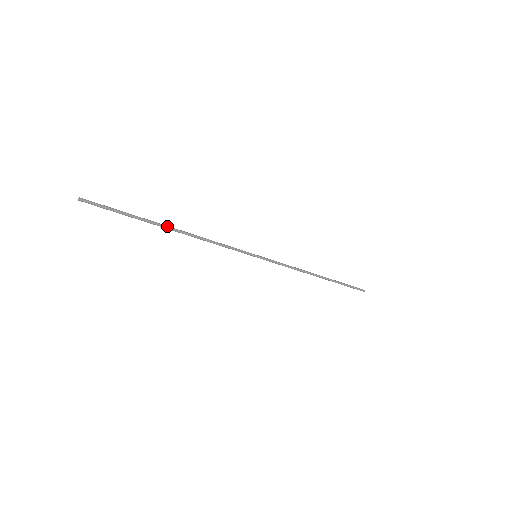
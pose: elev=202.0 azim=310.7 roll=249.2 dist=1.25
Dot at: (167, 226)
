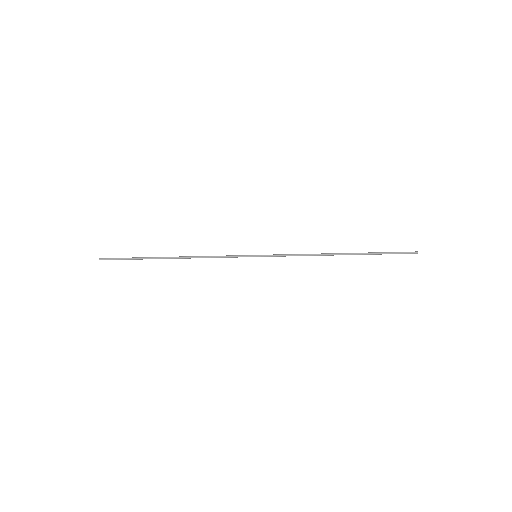
Dot at: (165, 257)
